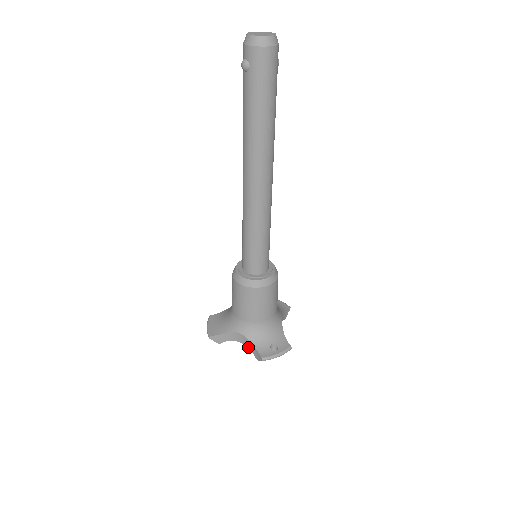
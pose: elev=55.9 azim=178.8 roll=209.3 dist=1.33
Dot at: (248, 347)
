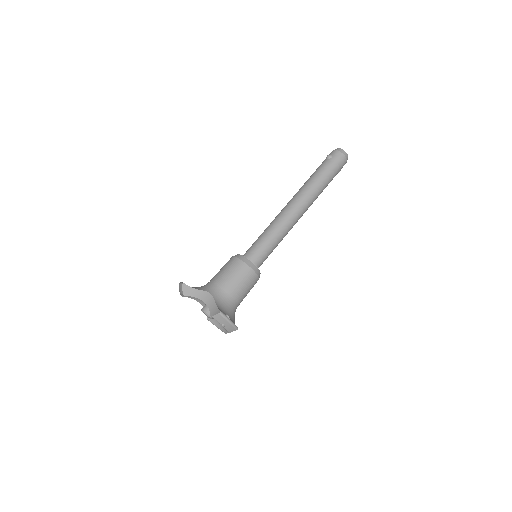
Dot at: (208, 306)
